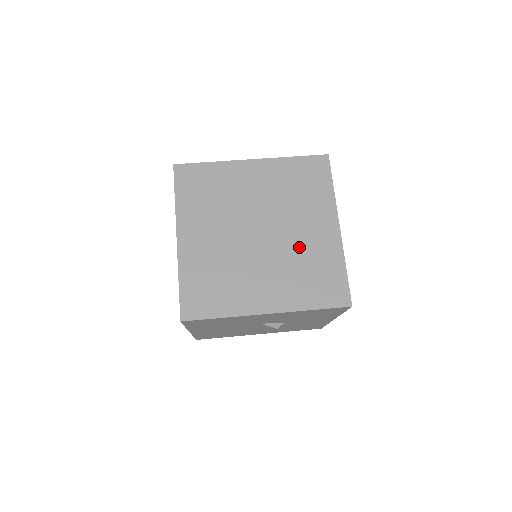
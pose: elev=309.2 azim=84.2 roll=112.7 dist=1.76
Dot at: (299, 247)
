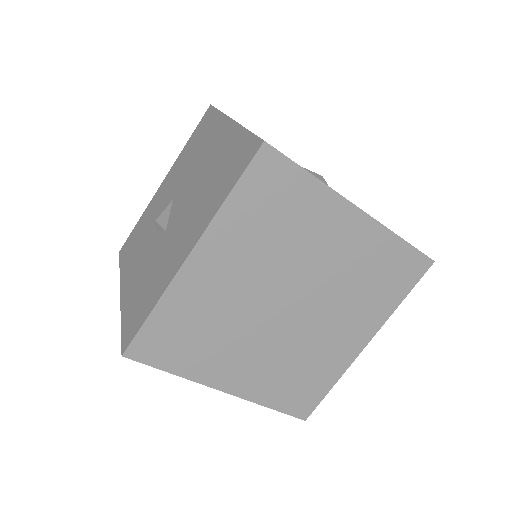
Dot at: (340, 273)
